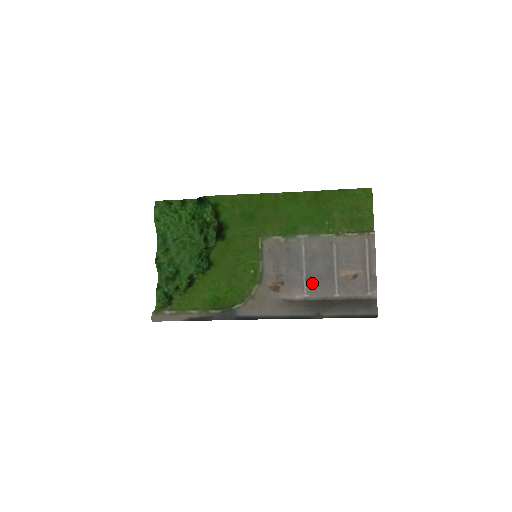
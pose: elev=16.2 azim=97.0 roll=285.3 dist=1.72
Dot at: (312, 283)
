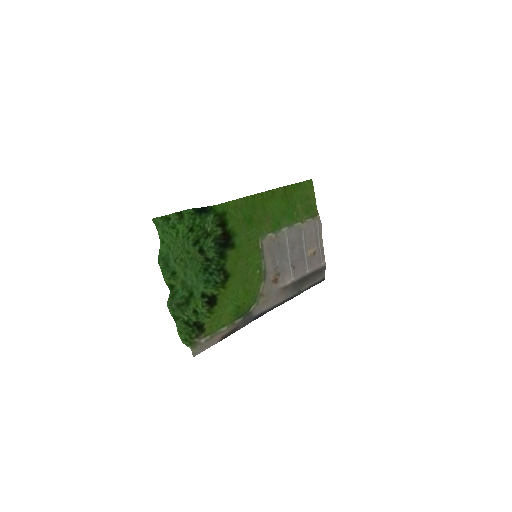
Dot at: (295, 267)
